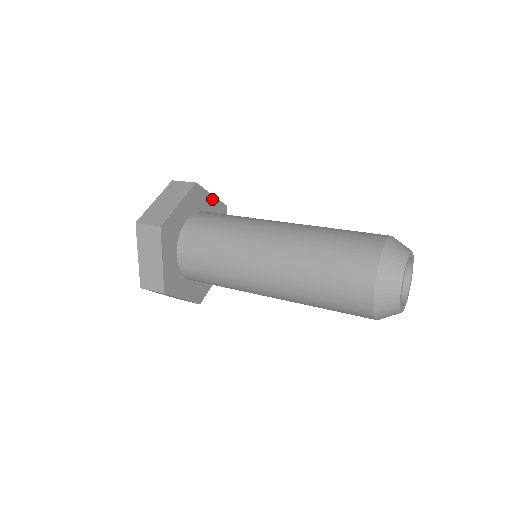
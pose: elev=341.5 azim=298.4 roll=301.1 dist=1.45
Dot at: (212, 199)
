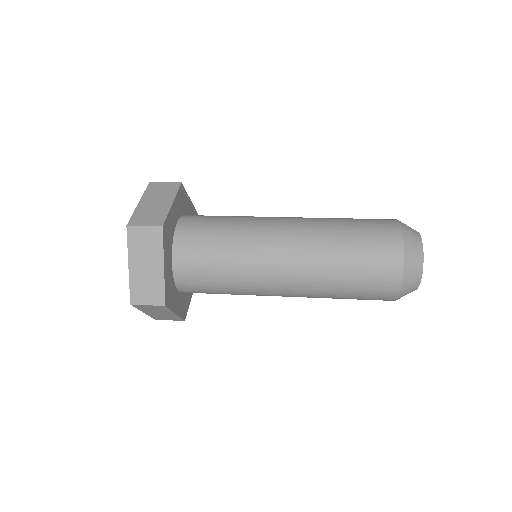
Dot at: (190, 203)
